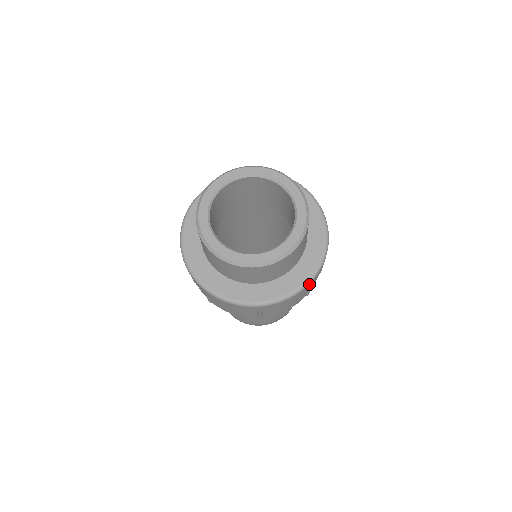
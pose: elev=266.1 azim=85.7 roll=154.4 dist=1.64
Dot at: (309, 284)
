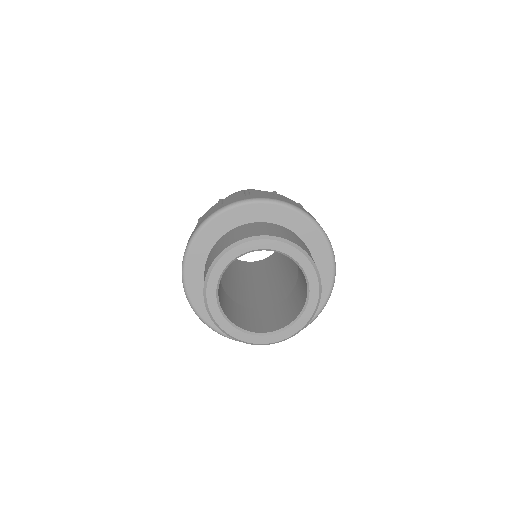
Dot at: (330, 294)
